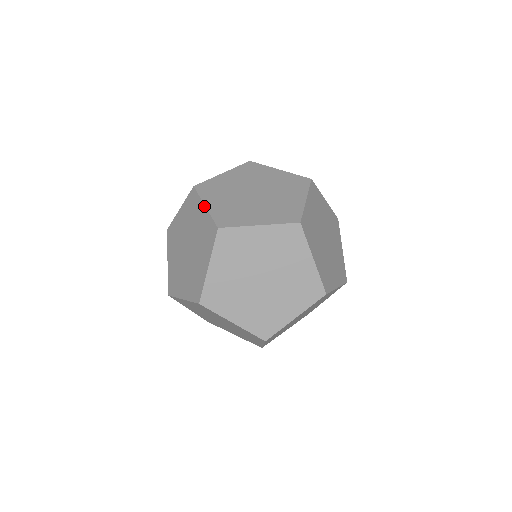
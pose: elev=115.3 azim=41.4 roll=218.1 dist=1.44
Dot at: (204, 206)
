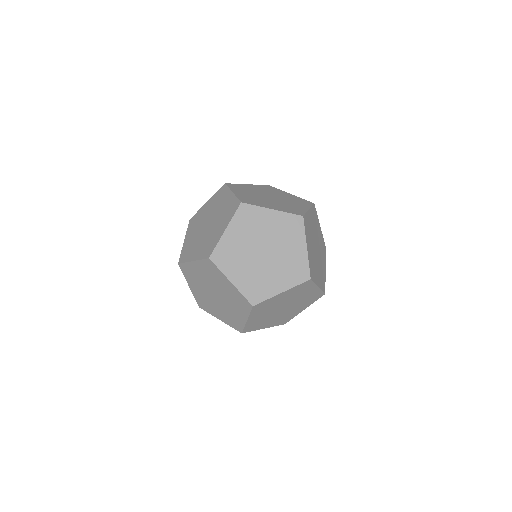
Dot at: (184, 241)
